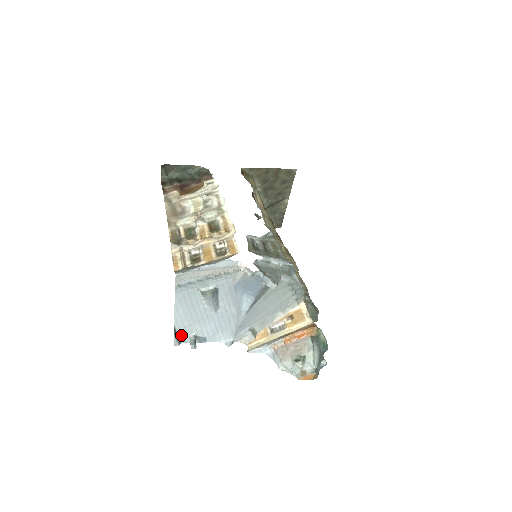
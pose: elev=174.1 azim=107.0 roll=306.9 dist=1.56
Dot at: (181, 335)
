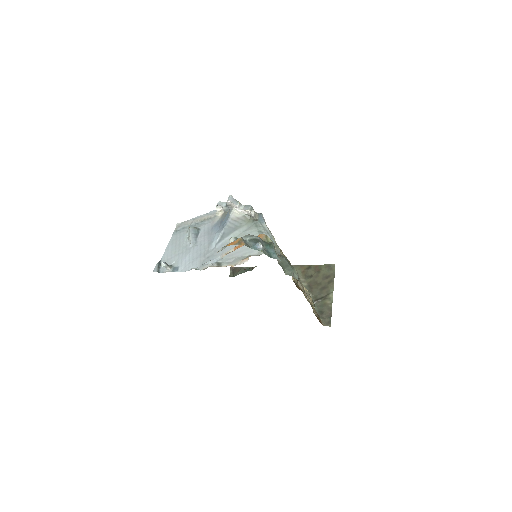
Dot at: (162, 267)
